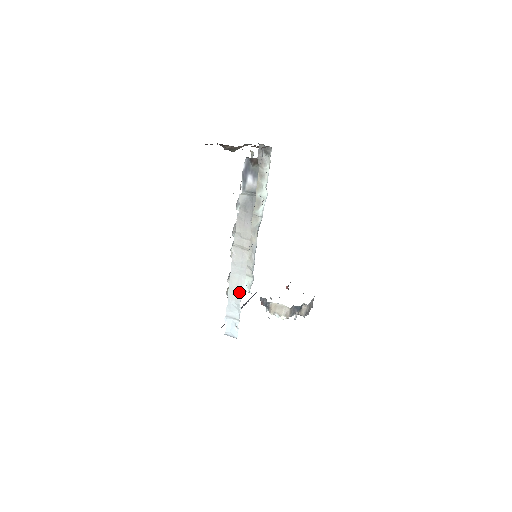
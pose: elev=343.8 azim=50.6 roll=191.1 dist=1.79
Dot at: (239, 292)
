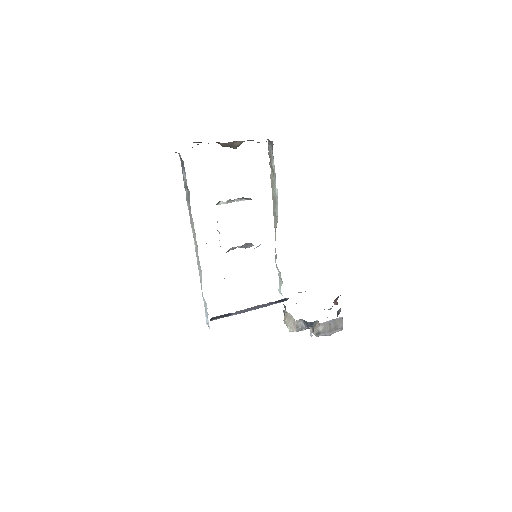
Dot at: occluded
